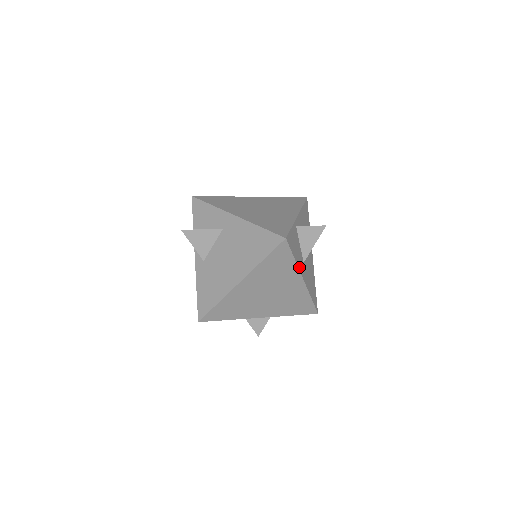
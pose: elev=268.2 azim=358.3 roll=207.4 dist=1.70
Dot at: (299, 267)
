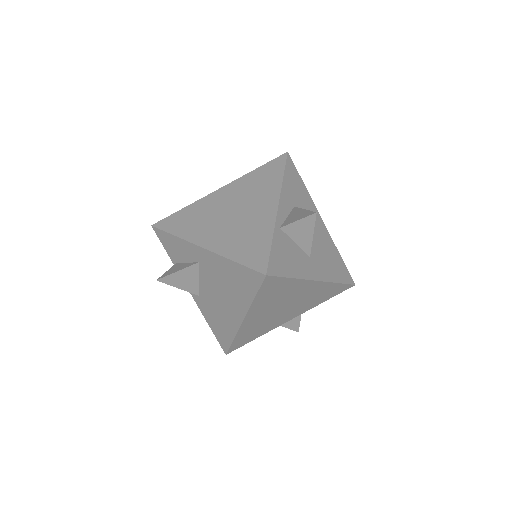
Dot at: (304, 276)
